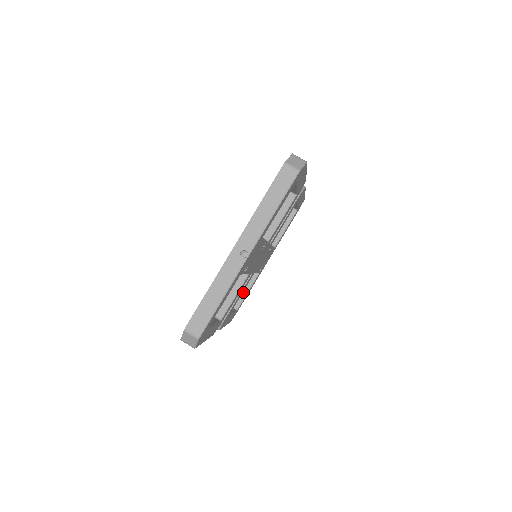
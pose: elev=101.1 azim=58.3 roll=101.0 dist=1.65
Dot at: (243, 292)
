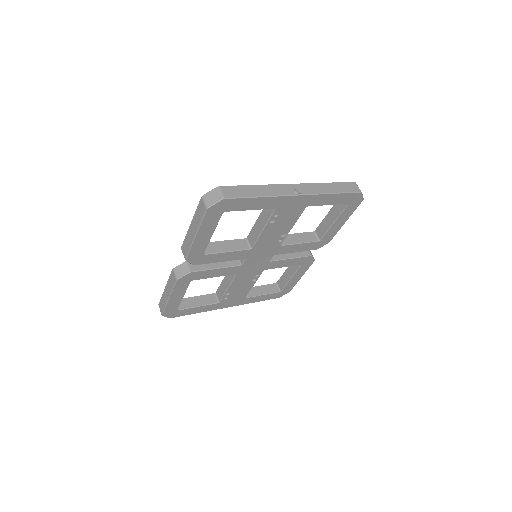
Dot at: (195, 303)
